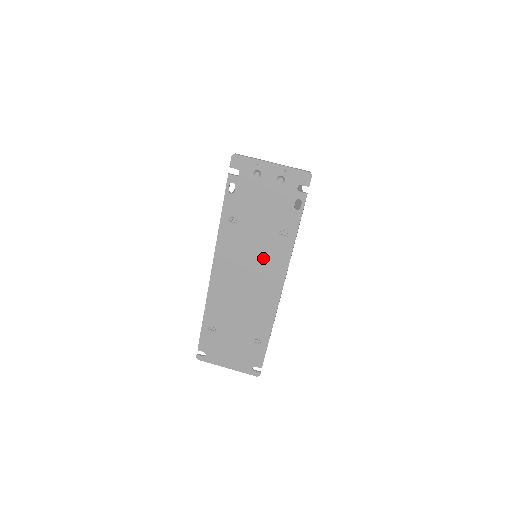
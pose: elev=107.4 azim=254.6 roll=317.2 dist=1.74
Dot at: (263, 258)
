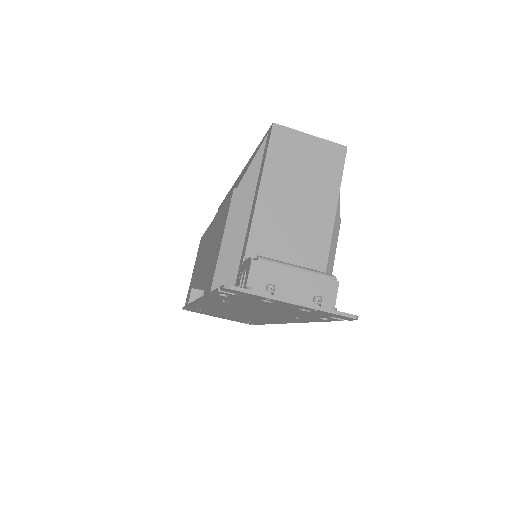
Dot at: (266, 315)
